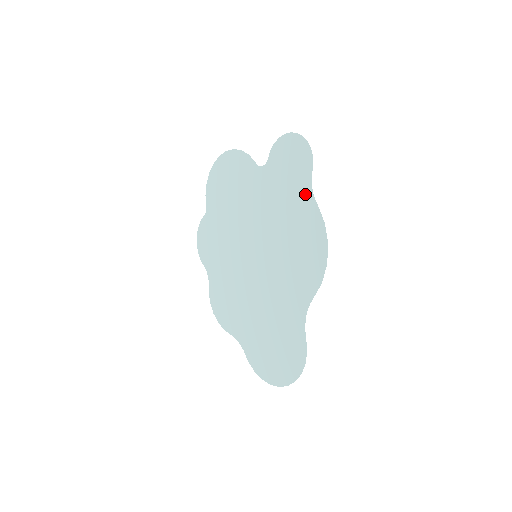
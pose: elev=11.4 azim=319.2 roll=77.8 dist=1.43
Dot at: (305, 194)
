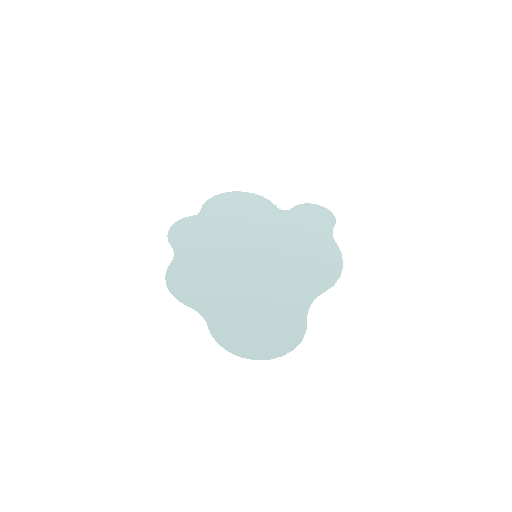
Dot at: (325, 235)
